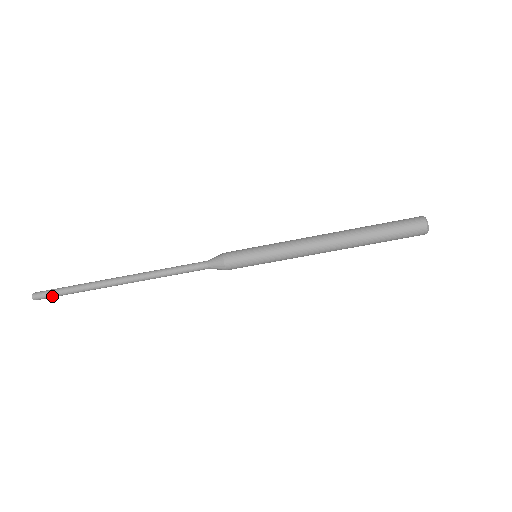
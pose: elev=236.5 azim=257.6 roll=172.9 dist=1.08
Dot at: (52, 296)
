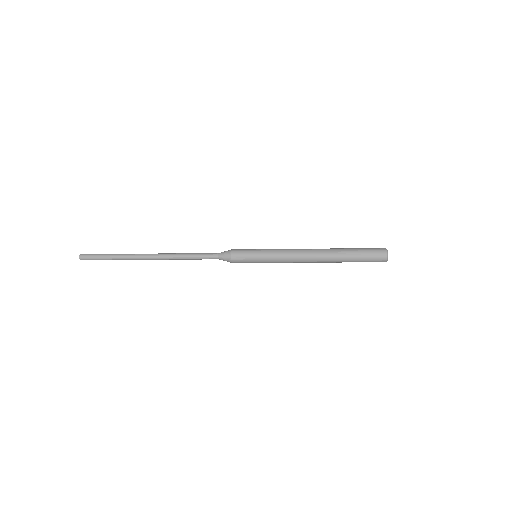
Dot at: (95, 259)
